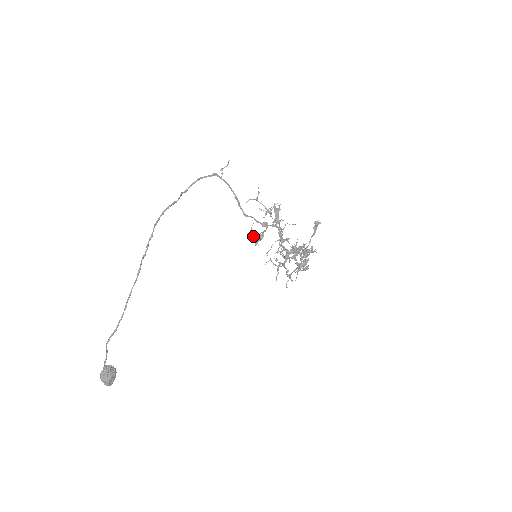
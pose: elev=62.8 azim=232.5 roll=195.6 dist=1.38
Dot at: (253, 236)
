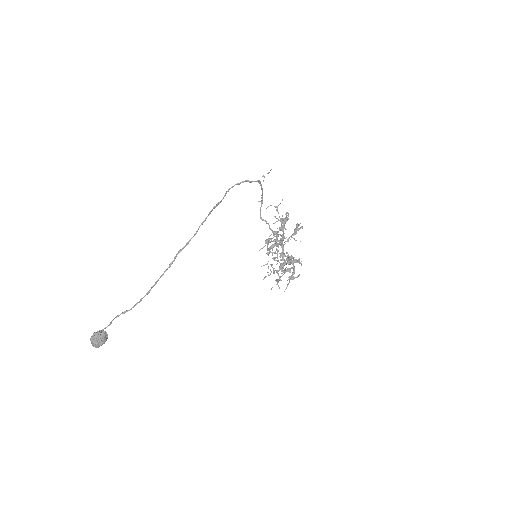
Dot at: (269, 248)
